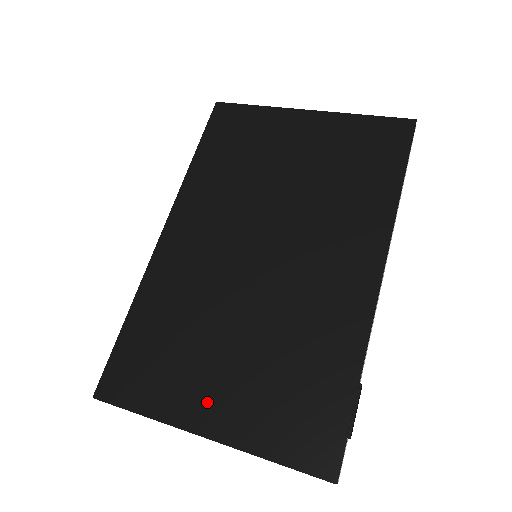
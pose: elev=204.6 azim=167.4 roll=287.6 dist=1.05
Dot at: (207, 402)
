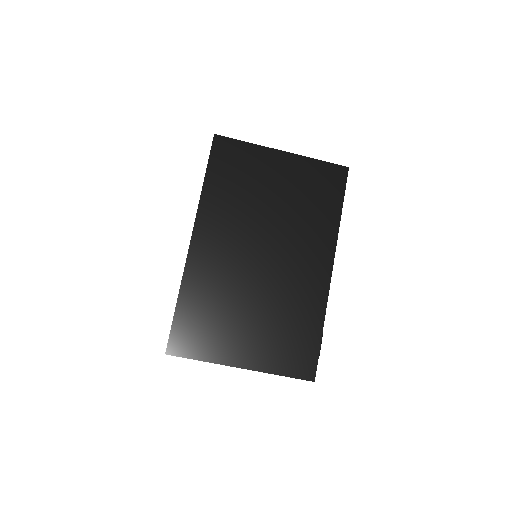
Dot at: (241, 349)
